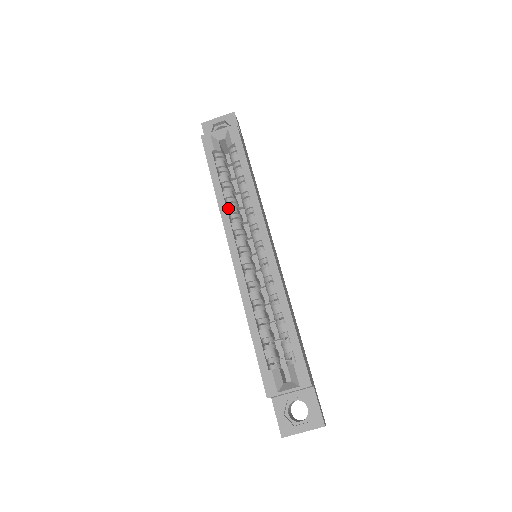
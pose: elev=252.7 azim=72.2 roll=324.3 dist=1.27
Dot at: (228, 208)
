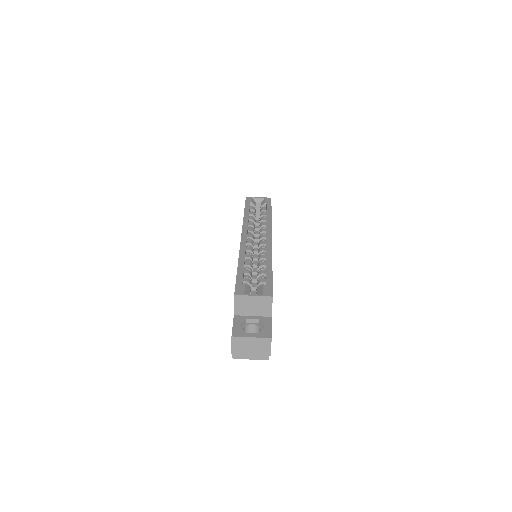
Dot at: (249, 223)
